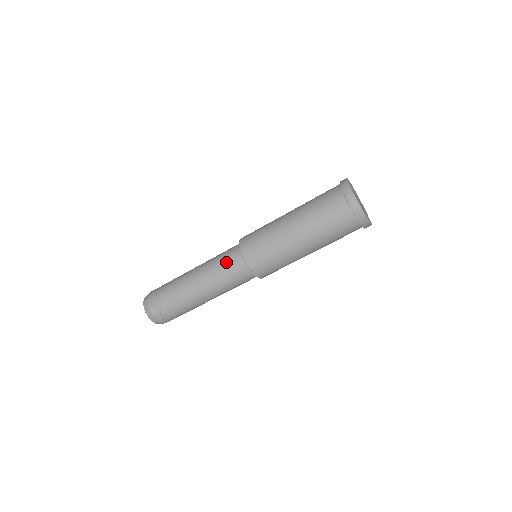
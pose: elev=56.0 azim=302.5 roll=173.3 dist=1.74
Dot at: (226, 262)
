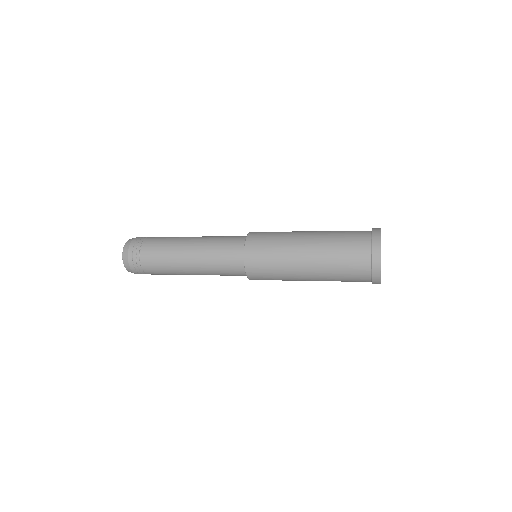
Dot at: (225, 252)
